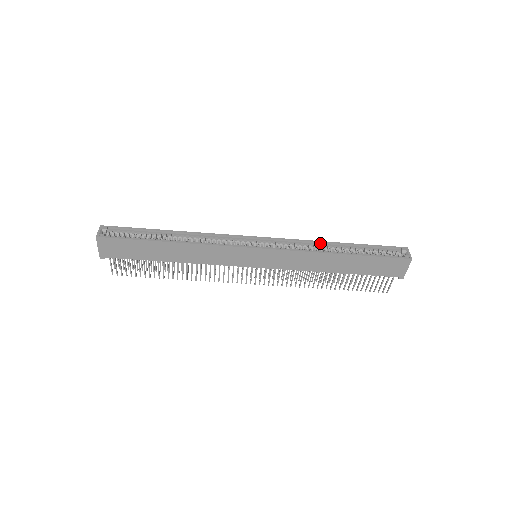
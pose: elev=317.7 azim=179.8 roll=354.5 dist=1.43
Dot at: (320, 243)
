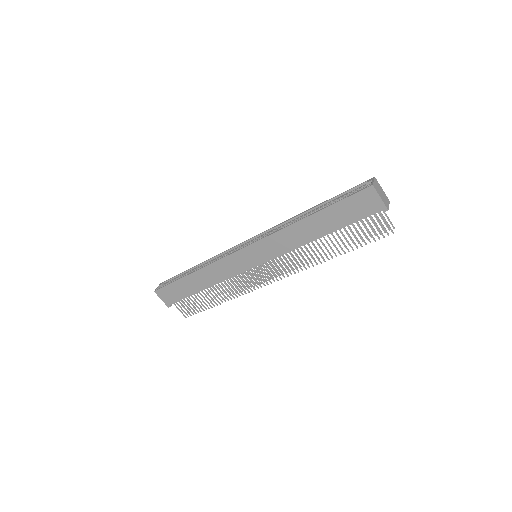
Dot at: (295, 218)
